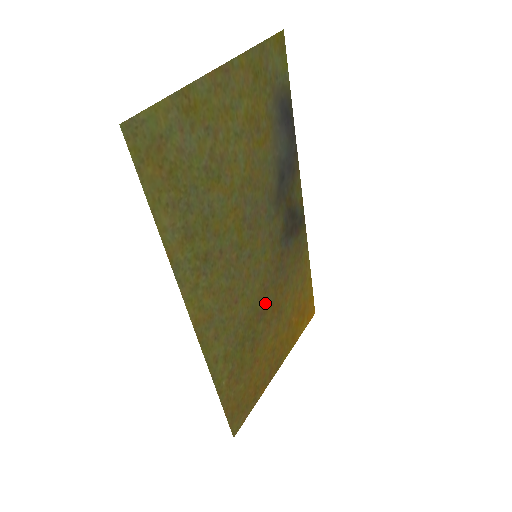
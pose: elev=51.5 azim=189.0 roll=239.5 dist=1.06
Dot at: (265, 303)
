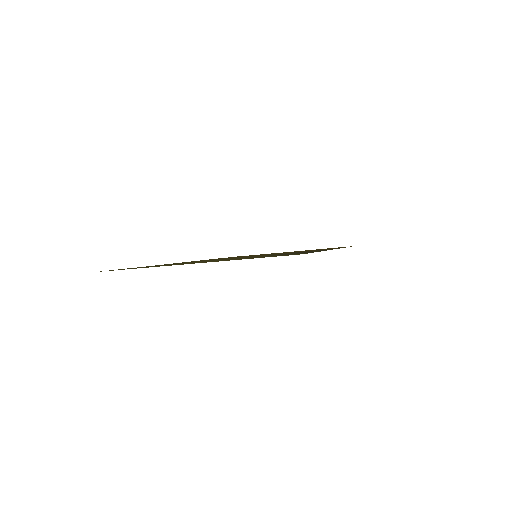
Dot at: occluded
